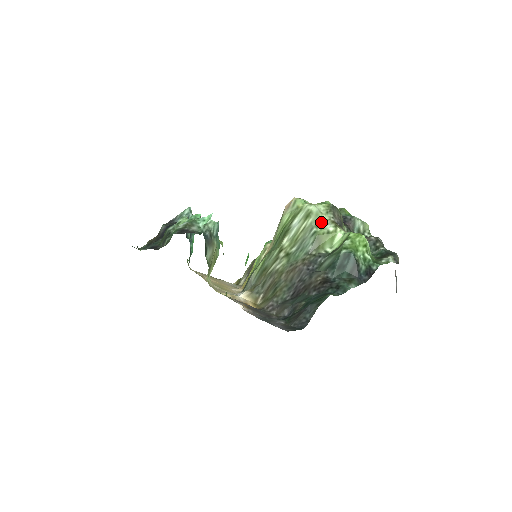
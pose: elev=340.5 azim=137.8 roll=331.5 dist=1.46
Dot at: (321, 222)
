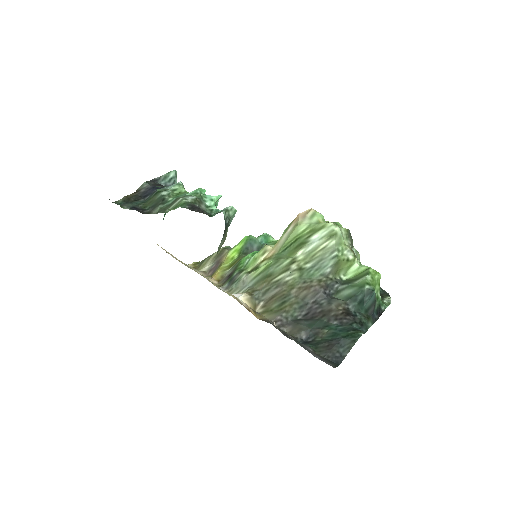
Dot at: (343, 247)
